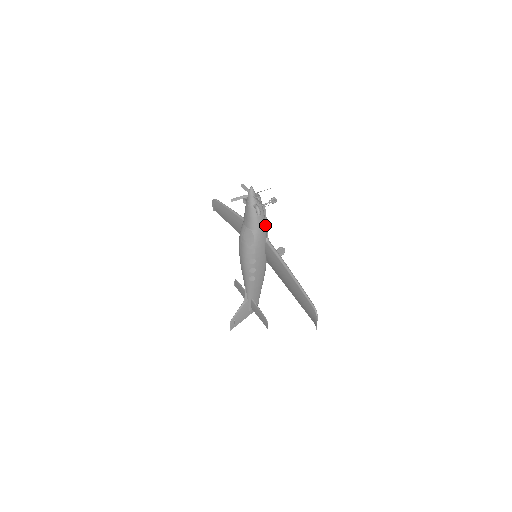
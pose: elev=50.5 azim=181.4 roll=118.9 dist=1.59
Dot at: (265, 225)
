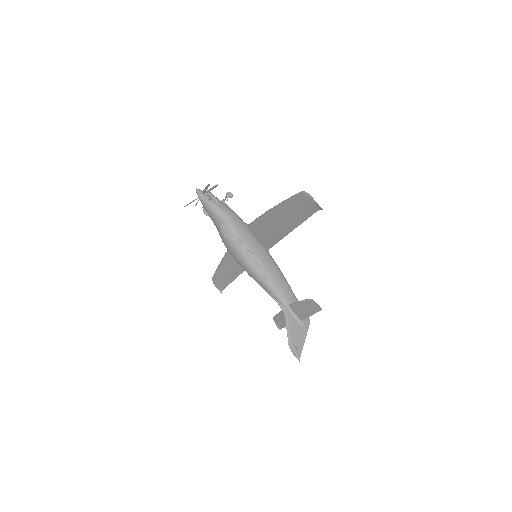
Dot at: (234, 213)
